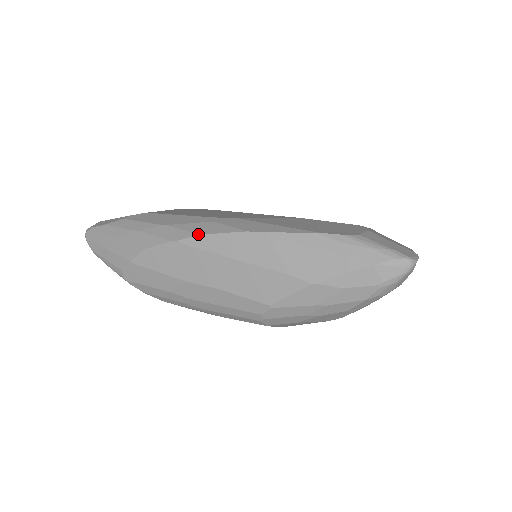
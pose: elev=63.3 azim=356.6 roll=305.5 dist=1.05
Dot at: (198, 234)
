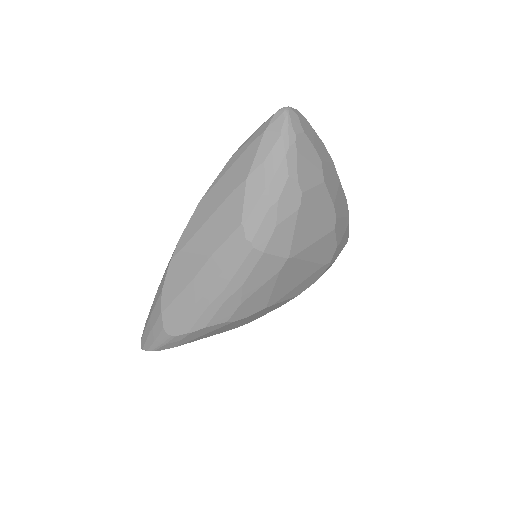
Dot at: occluded
